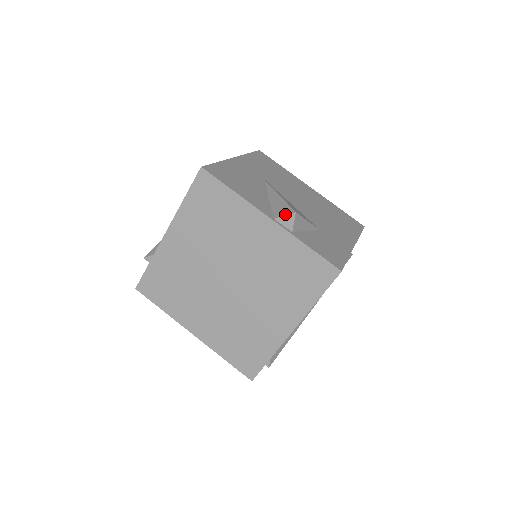
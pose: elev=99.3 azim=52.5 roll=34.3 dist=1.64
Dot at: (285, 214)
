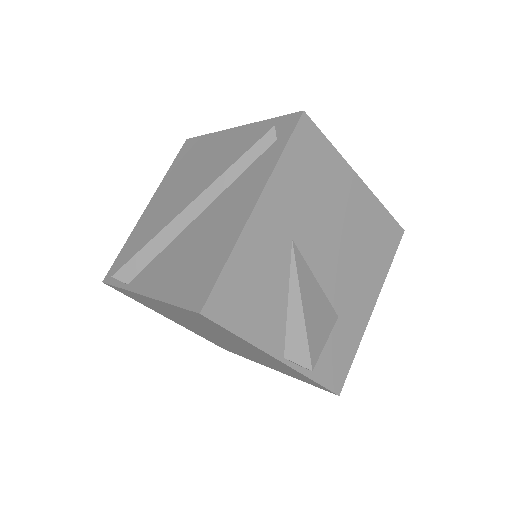
Dot at: (299, 363)
